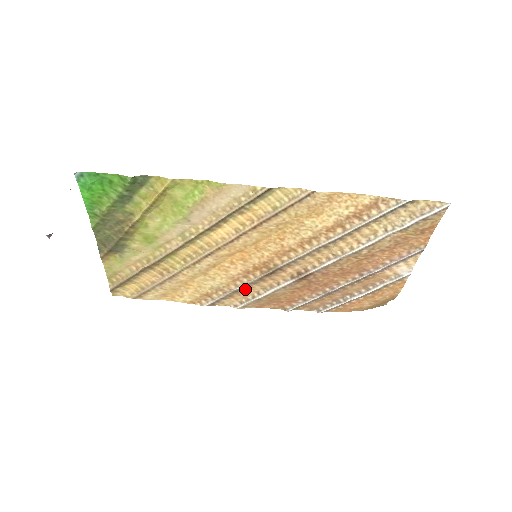
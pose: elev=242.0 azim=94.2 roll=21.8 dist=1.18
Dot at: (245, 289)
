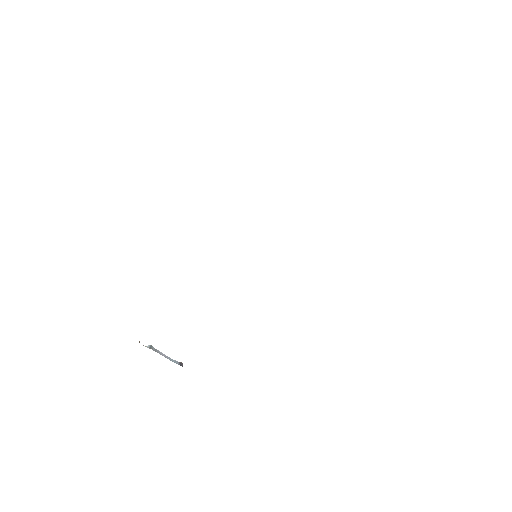
Dot at: occluded
